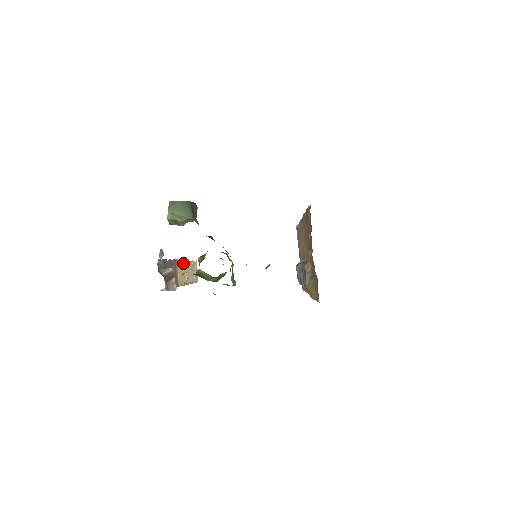
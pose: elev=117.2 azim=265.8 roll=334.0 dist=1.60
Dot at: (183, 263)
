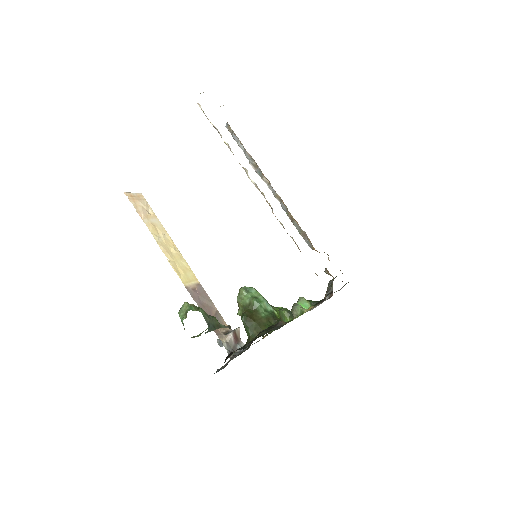
Dot at: (168, 258)
